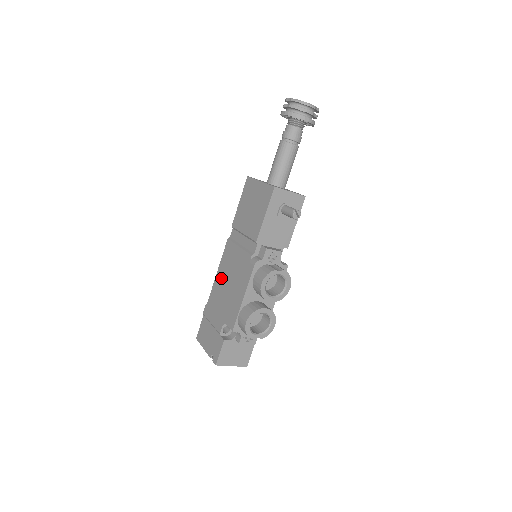
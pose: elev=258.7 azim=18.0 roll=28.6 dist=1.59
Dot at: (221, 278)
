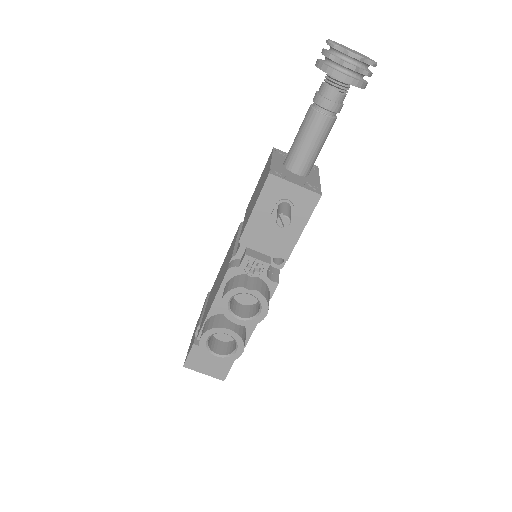
Dot at: (221, 268)
